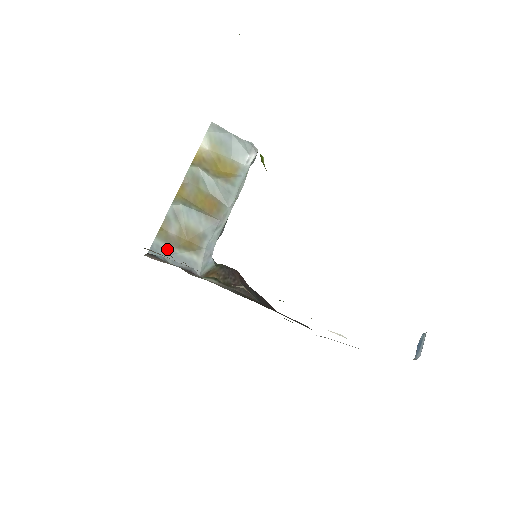
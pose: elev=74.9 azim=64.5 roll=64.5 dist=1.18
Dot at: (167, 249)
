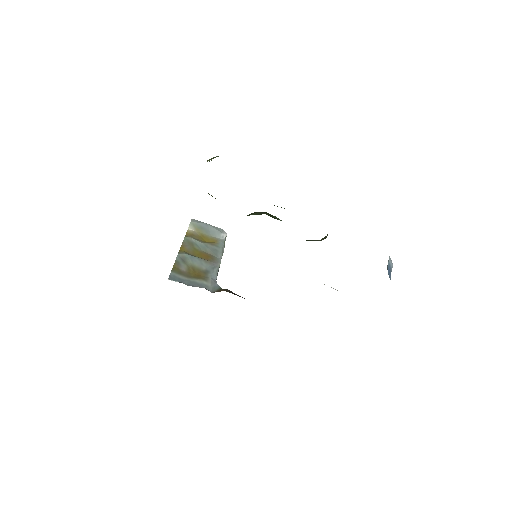
Dot at: (182, 278)
